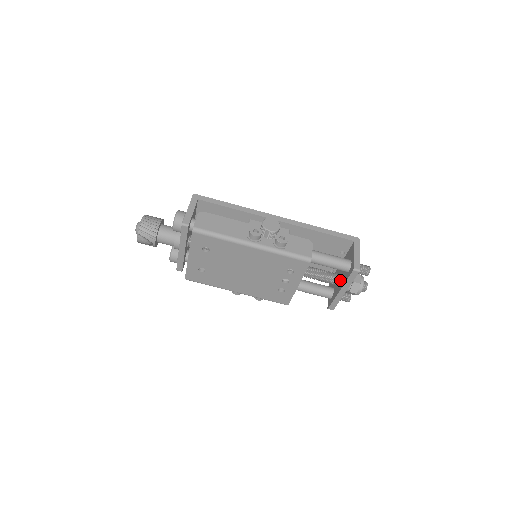
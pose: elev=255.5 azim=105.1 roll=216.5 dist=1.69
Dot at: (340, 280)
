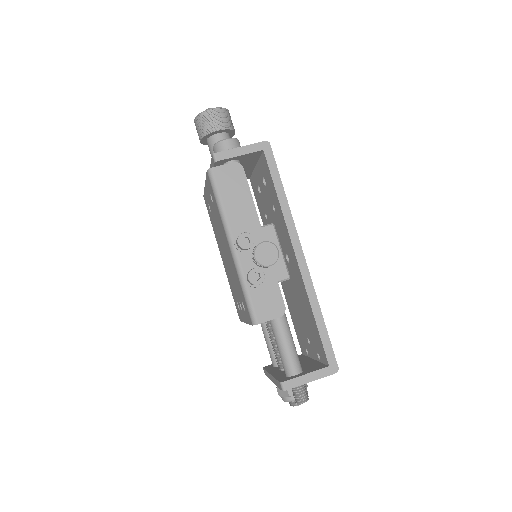
Dot at: (283, 369)
